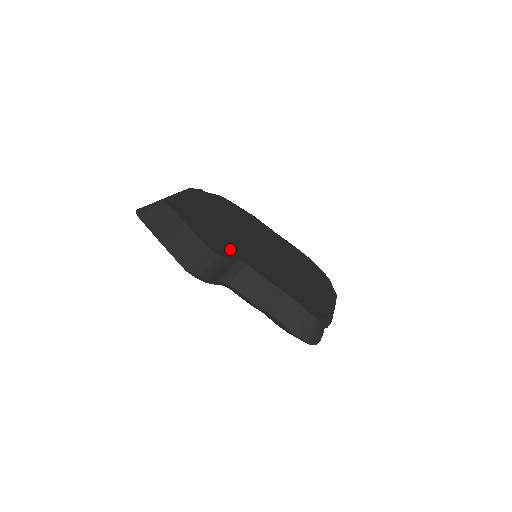
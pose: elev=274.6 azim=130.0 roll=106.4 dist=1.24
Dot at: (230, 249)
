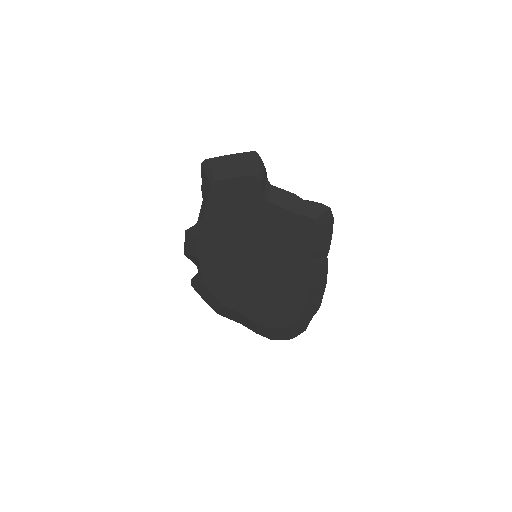
Dot at: occluded
